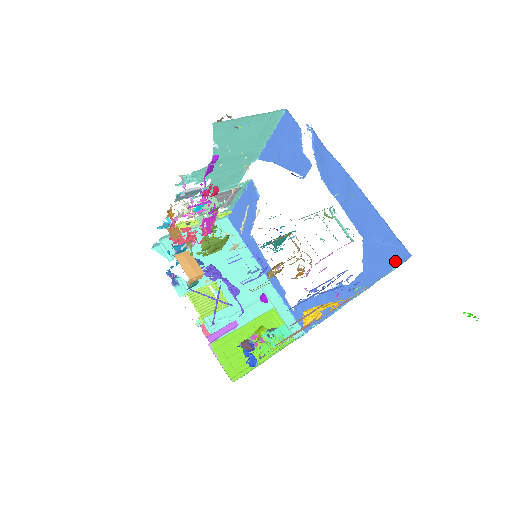
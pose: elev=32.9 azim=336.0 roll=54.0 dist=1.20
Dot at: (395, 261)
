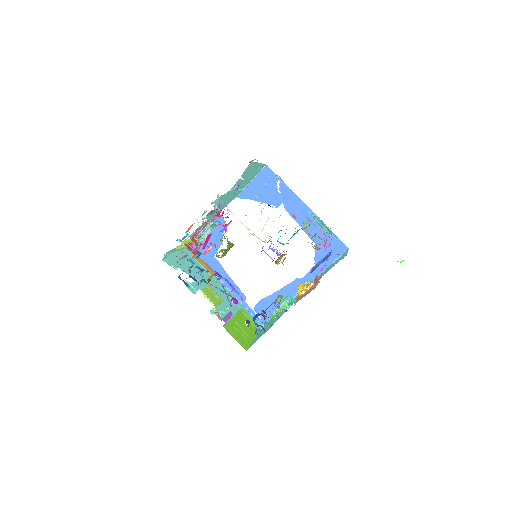
Dot at: occluded
